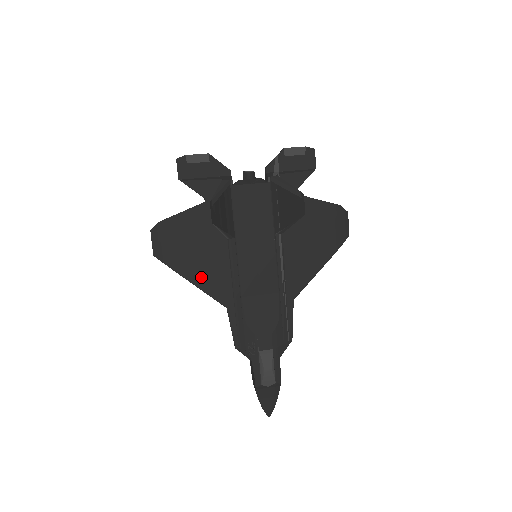
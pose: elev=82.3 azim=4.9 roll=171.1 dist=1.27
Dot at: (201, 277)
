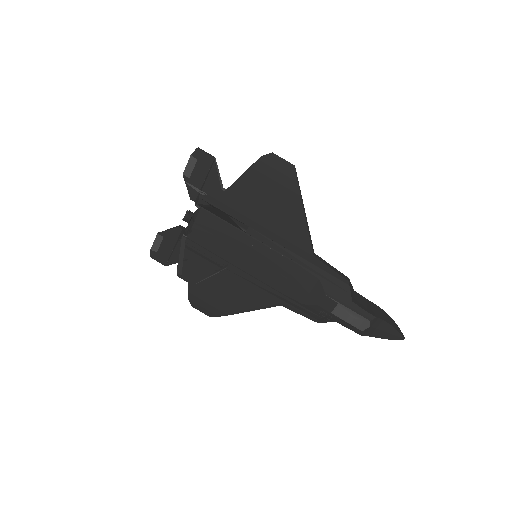
Dot at: (244, 304)
